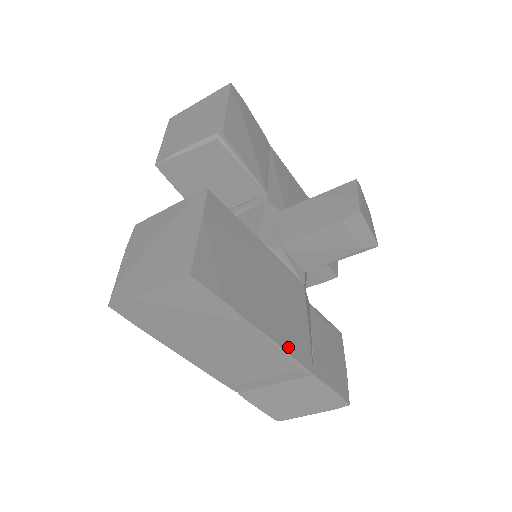
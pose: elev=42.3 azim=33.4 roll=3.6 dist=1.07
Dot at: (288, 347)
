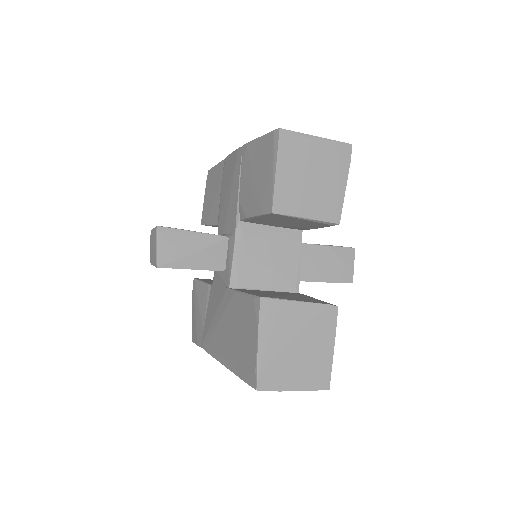
Dot at: occluded
